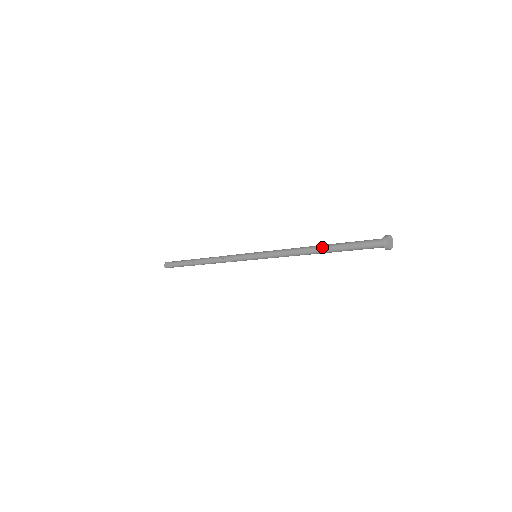
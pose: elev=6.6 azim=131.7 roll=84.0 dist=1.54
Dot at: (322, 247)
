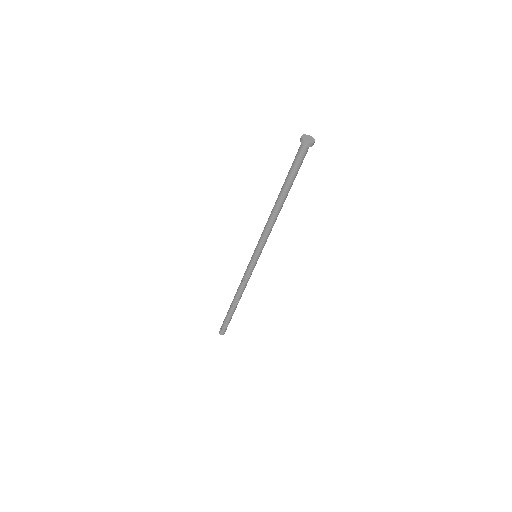
Dot at: (278, 195)
